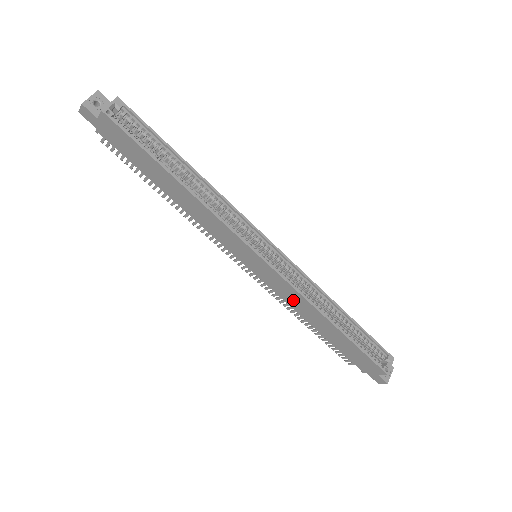
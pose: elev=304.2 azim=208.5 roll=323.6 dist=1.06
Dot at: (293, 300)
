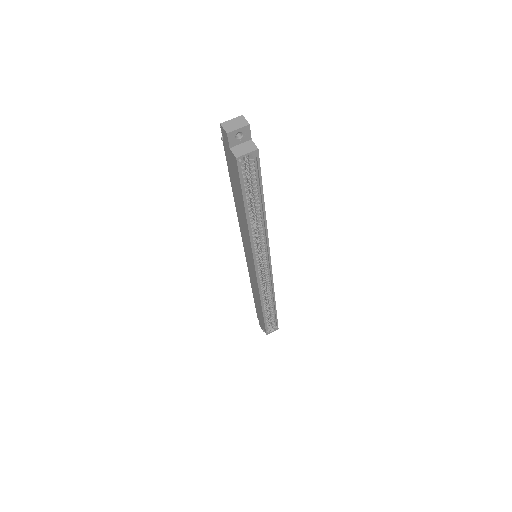
Dot at: (254, 285)
